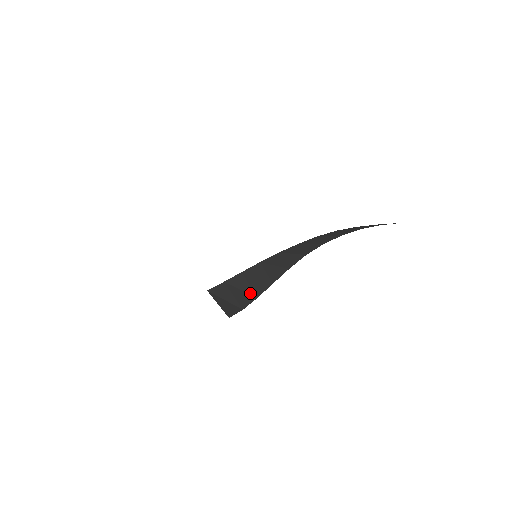
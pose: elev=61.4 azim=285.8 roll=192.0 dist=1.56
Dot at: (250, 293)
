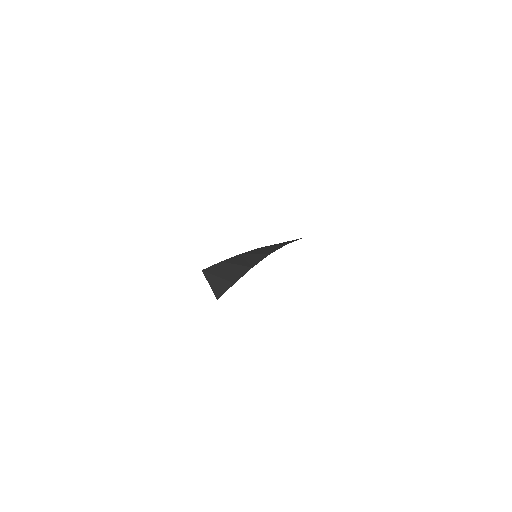
Dot at: (246, 265)
